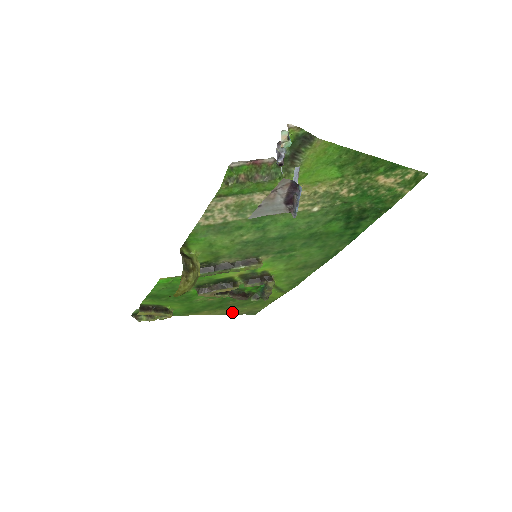
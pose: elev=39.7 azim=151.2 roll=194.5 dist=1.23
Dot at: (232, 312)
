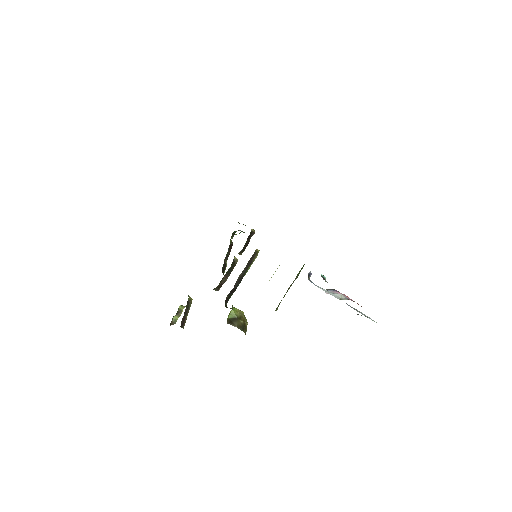
Dot at: occluded
